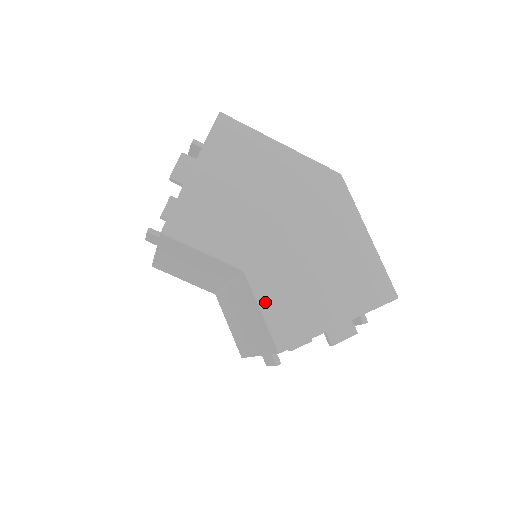
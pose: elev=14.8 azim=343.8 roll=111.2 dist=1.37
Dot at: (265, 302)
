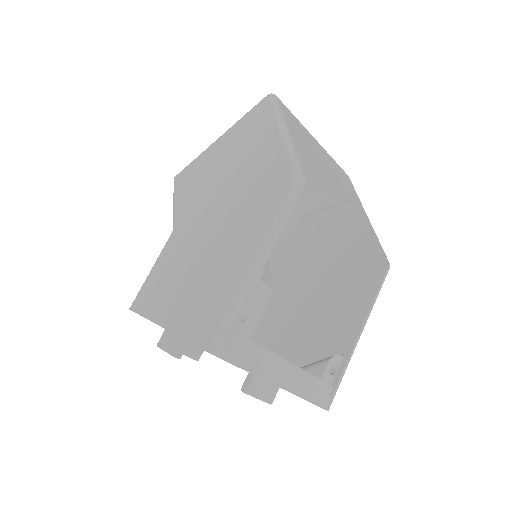
Dot at: (155, 263)
